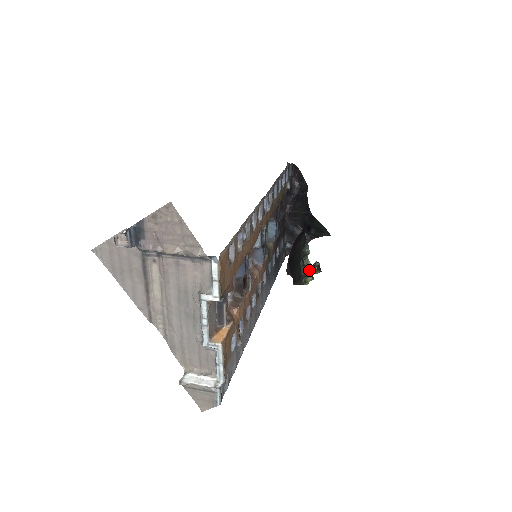
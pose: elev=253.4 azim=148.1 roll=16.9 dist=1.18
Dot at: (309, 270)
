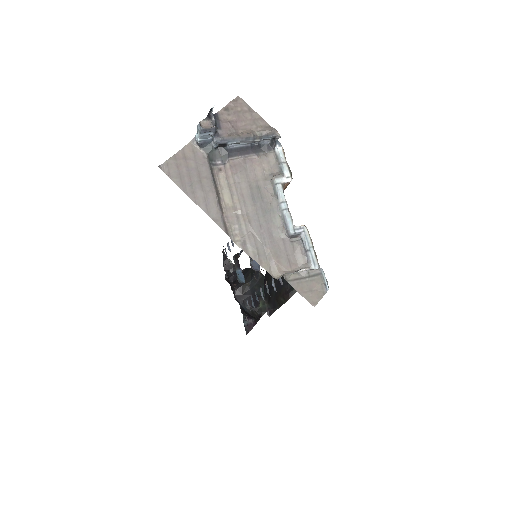
Dot at: occluded
